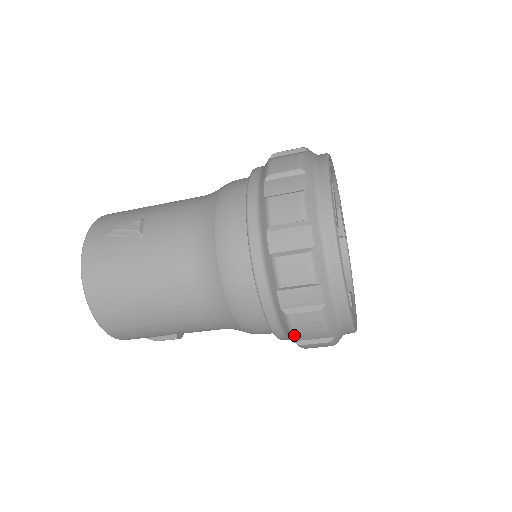
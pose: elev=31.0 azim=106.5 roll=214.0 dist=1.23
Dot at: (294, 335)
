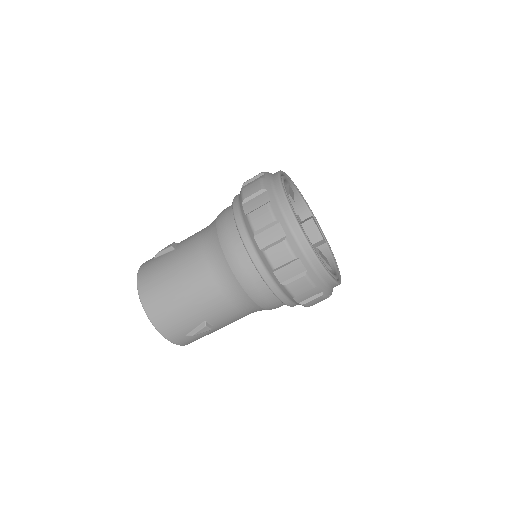
Dot at: (277, 274)
